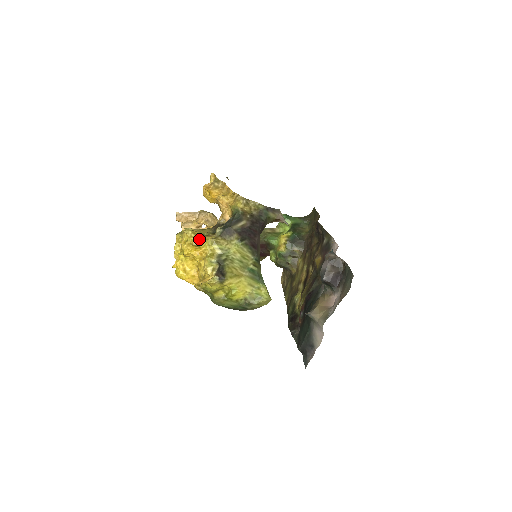
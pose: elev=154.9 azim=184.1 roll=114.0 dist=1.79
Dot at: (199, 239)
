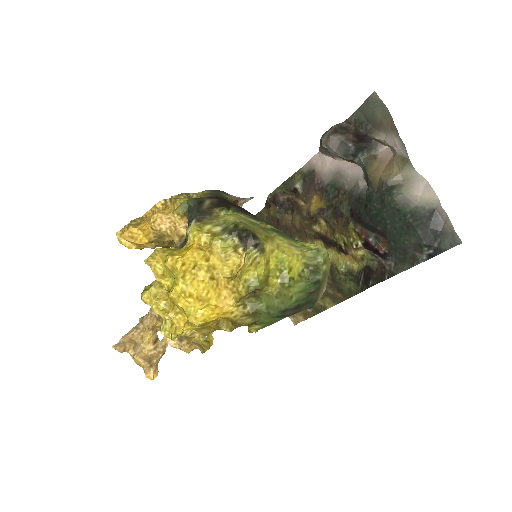
Dot at: occluded
